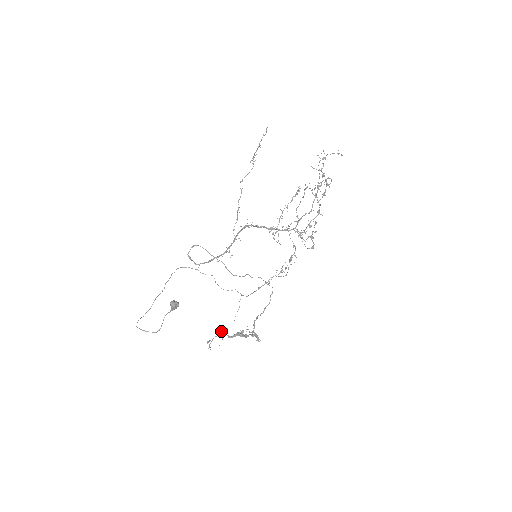
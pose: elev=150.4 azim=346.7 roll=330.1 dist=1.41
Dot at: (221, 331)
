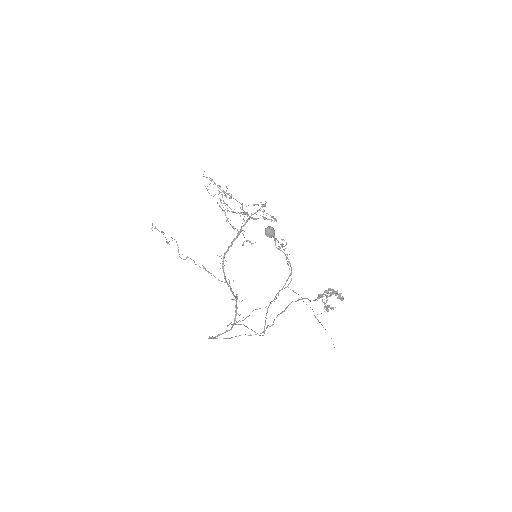
Dot at: (318, 296)
